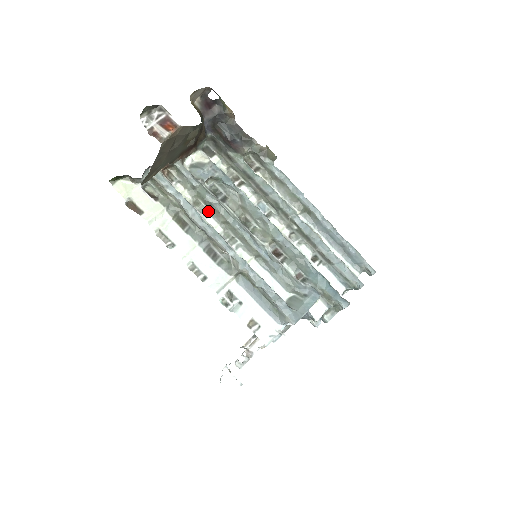
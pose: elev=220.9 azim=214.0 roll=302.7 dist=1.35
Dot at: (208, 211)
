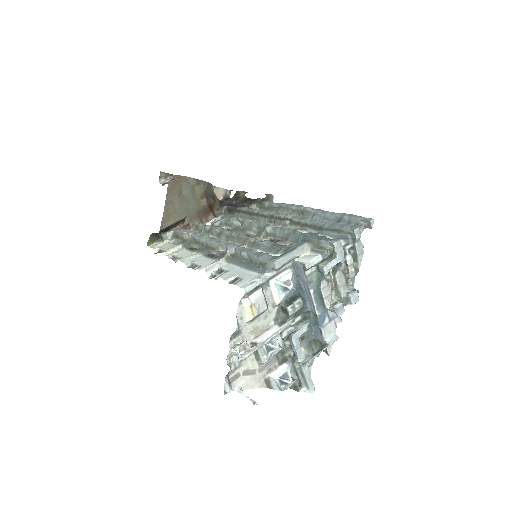
Dot at: occluded
